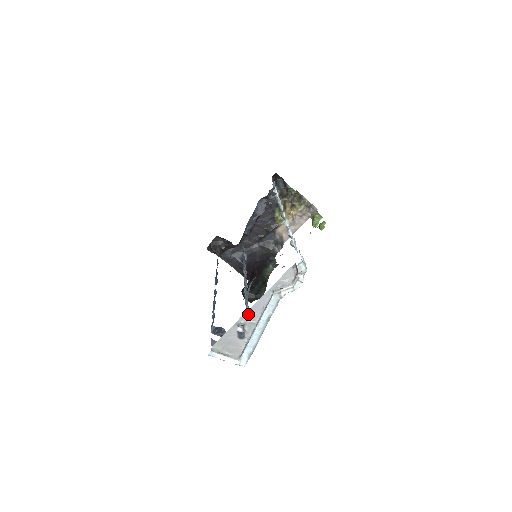
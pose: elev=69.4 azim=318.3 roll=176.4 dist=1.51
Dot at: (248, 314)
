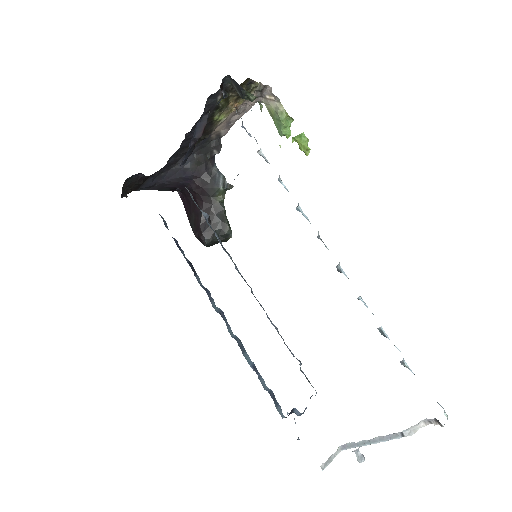
Dot at: occluded
